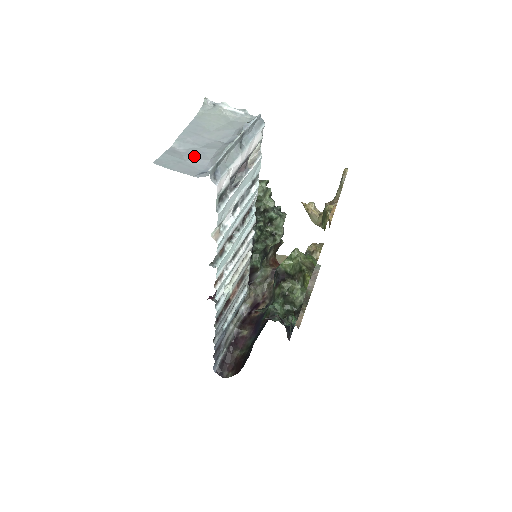
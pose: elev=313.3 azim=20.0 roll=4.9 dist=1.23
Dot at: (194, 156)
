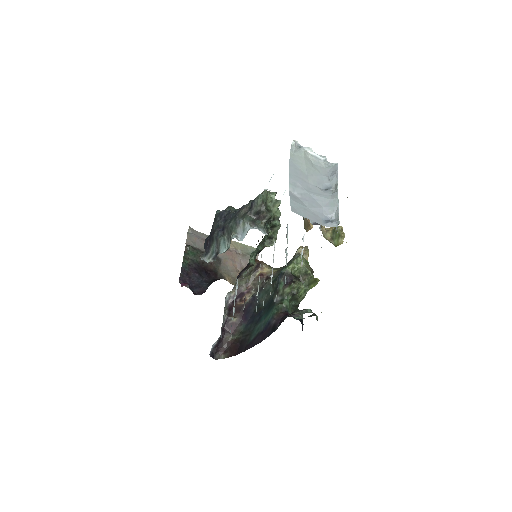
Dot at: (310, 203)
